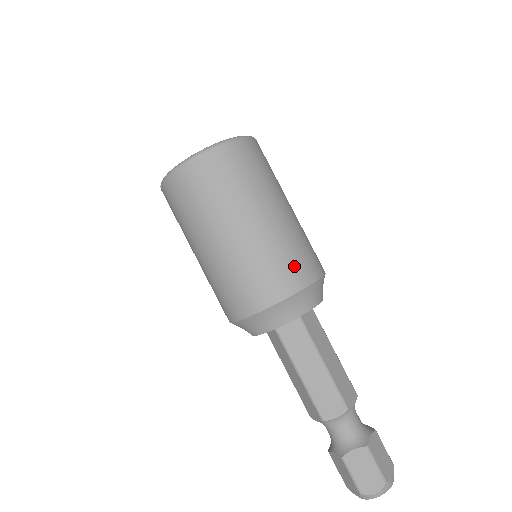
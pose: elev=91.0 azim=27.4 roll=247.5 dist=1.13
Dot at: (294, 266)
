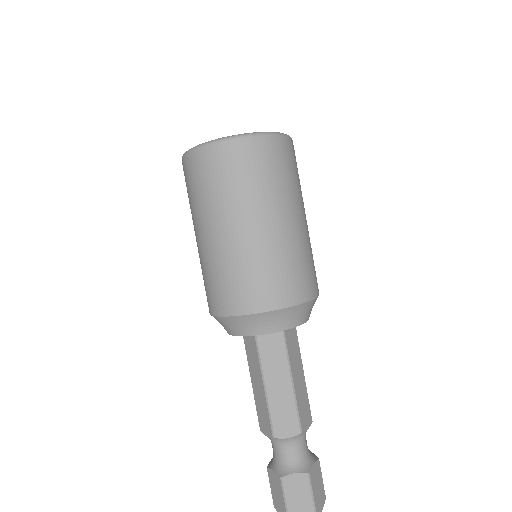
Dot at: (296, 279)
